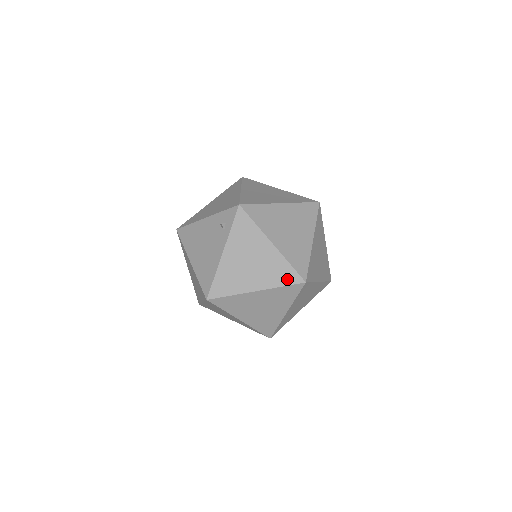
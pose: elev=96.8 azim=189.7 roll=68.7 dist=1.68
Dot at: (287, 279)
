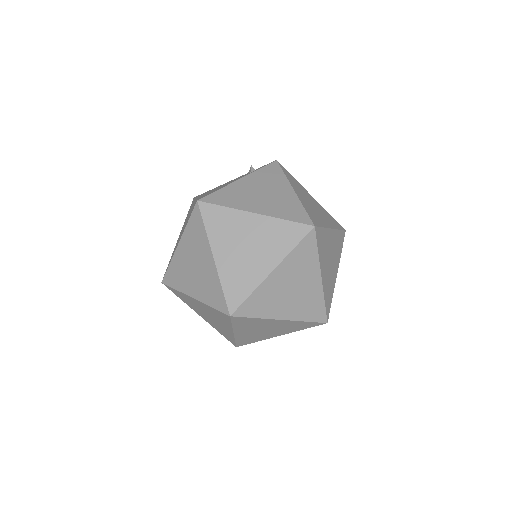
Dot at: (295, 217)
